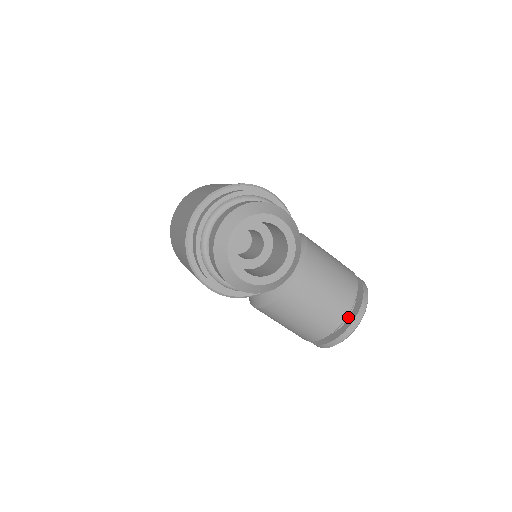
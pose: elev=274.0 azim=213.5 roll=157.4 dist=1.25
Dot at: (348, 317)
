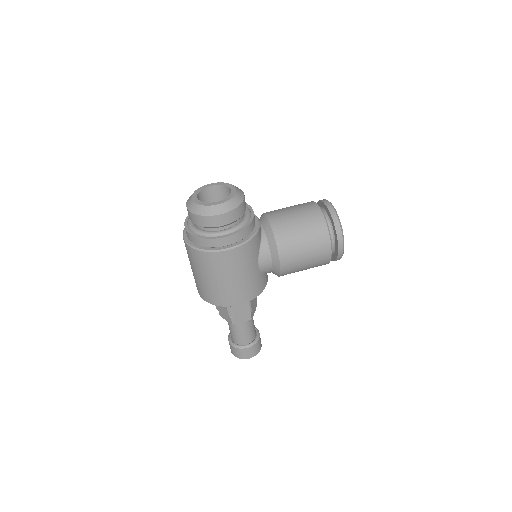
Dot at: (325, 211)
